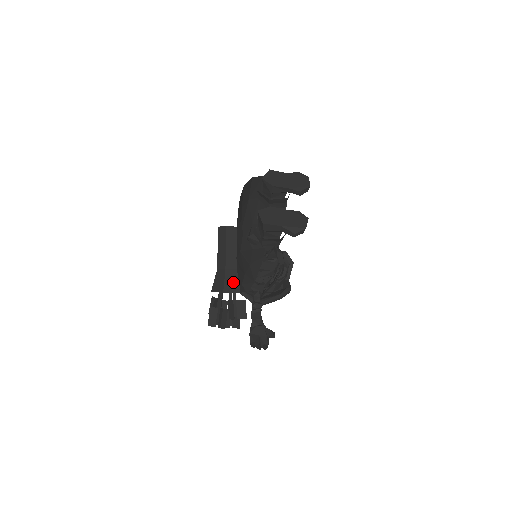
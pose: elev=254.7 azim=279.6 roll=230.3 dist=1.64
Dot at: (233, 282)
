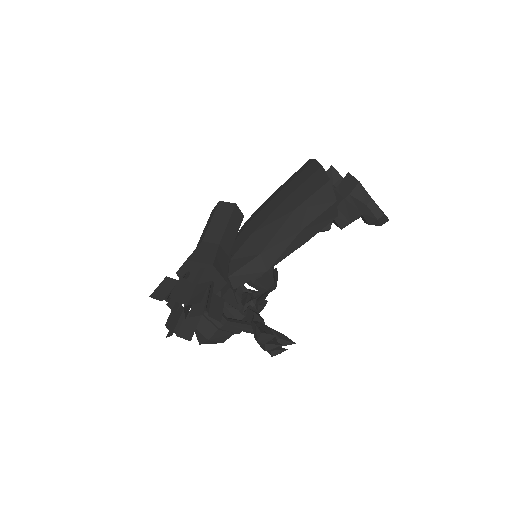
Dot at: (223, 265)
